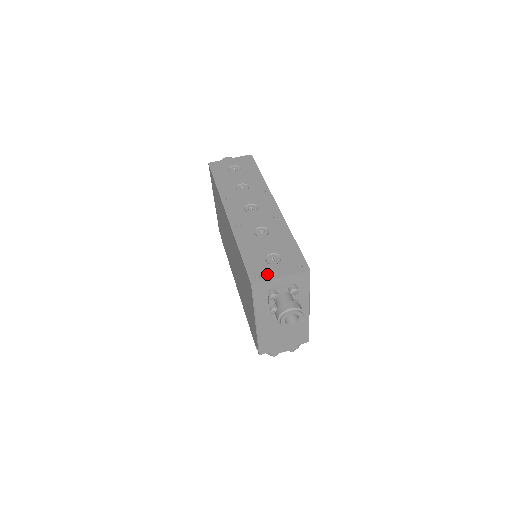
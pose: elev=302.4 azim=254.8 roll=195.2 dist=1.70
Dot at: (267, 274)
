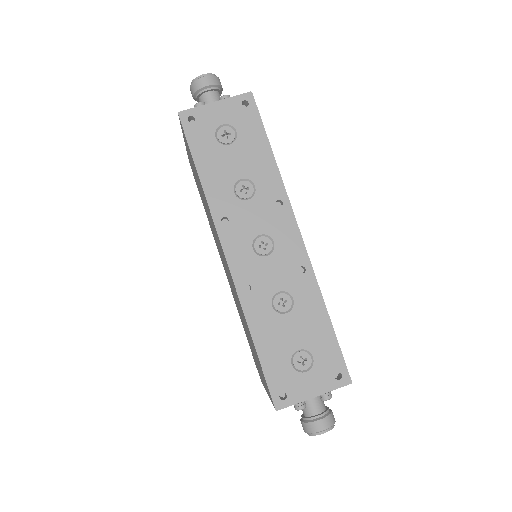
Dot at: (296, 392)
